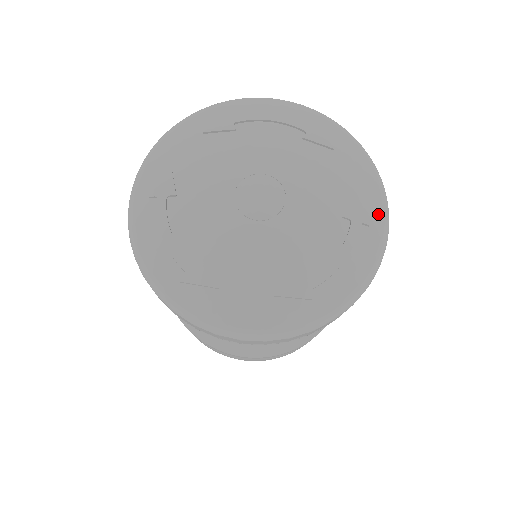
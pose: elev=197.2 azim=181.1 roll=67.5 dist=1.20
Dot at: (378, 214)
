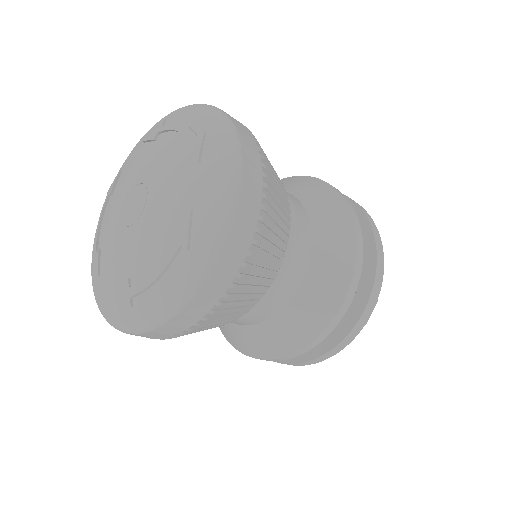
Dot at: (204, 239)
